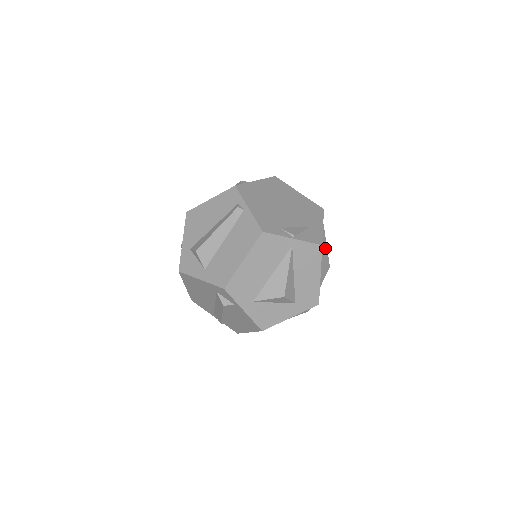
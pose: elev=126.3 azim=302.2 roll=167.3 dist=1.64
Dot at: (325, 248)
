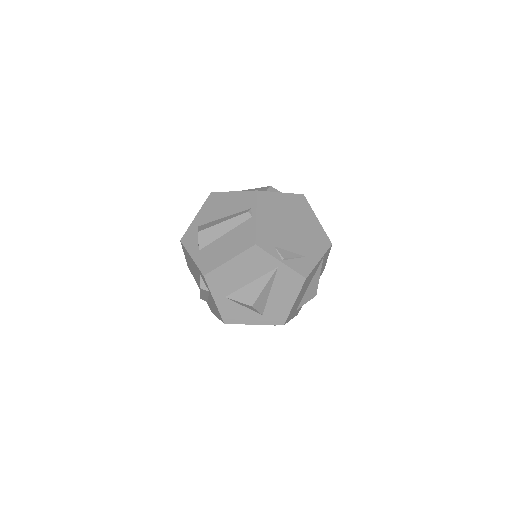
Dot at: (317, 279)
